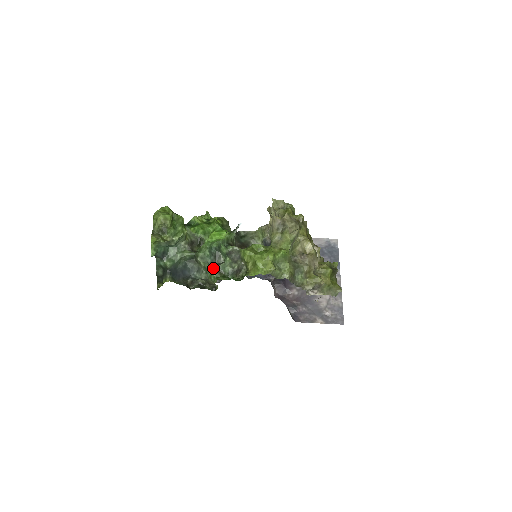
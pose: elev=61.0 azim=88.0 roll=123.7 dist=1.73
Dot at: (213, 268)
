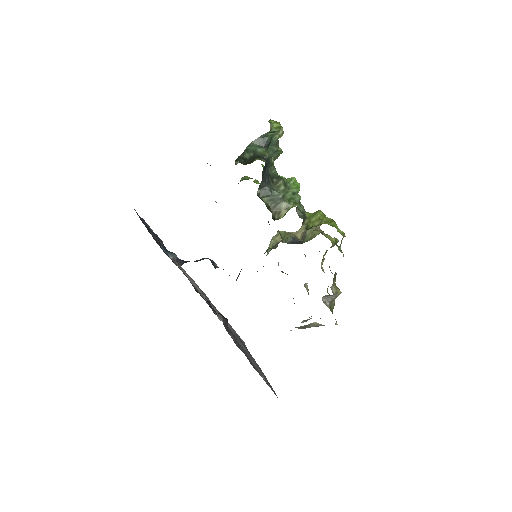
Dot at: (292, 197)
